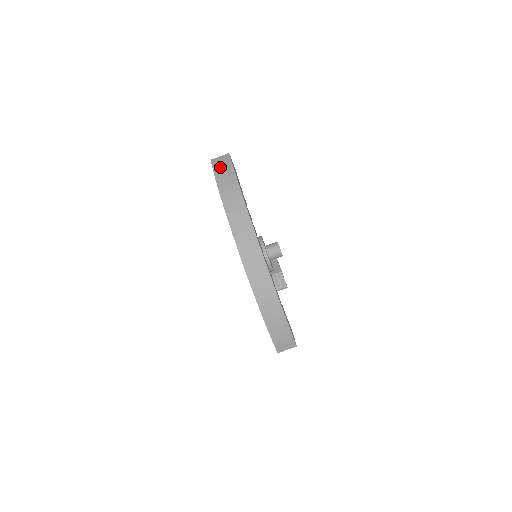
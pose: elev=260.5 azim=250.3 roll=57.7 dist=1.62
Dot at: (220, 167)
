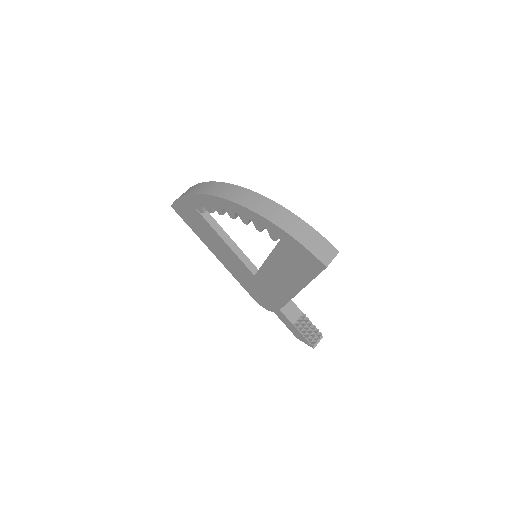
Dot at: occluded
